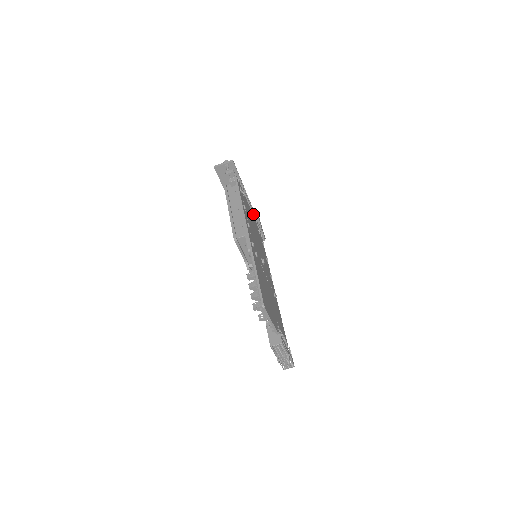
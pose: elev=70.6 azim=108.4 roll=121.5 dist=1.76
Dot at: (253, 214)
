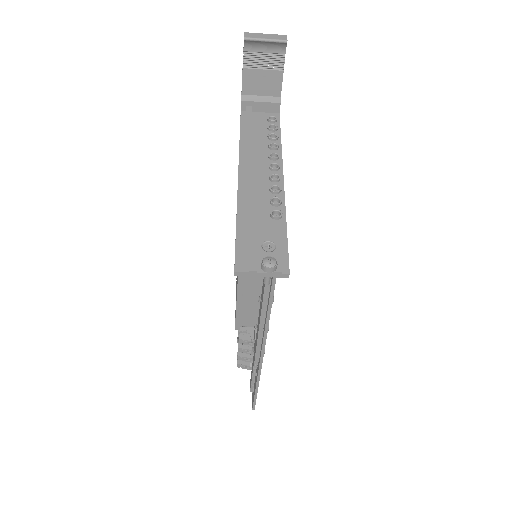
Dot at: occluded
